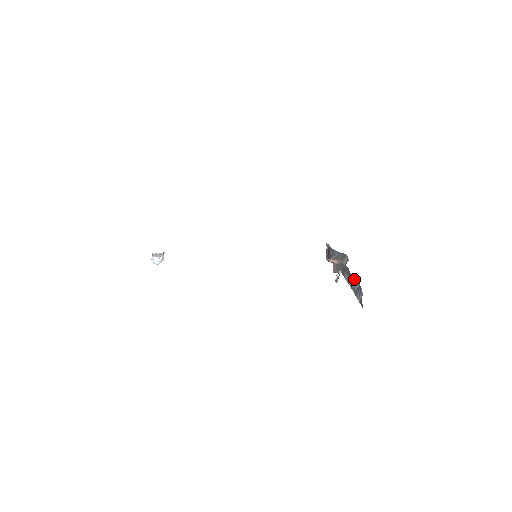
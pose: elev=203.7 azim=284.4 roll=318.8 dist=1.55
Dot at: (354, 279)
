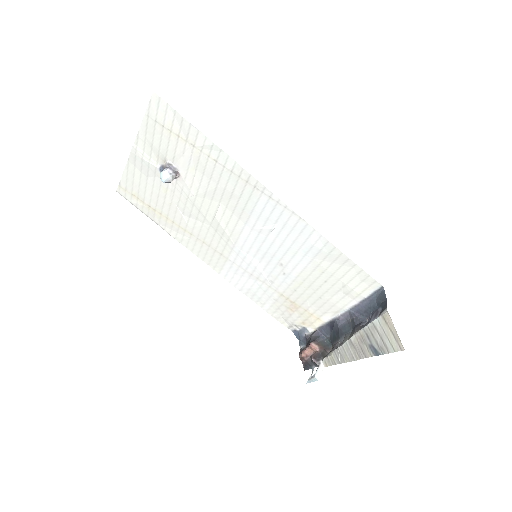
Dot at: (360, 320)
